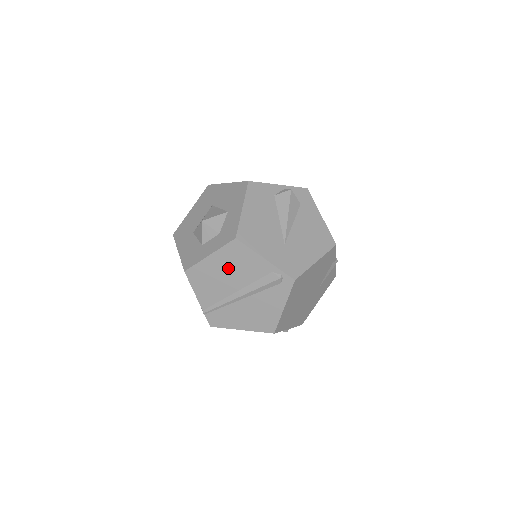
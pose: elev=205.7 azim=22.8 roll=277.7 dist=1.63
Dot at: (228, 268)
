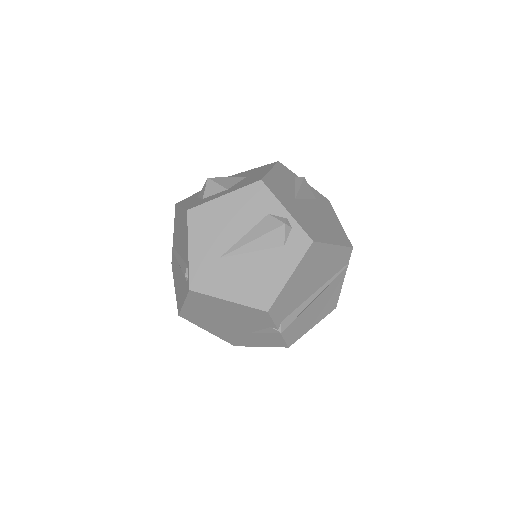
Dot at: (182, 230)
